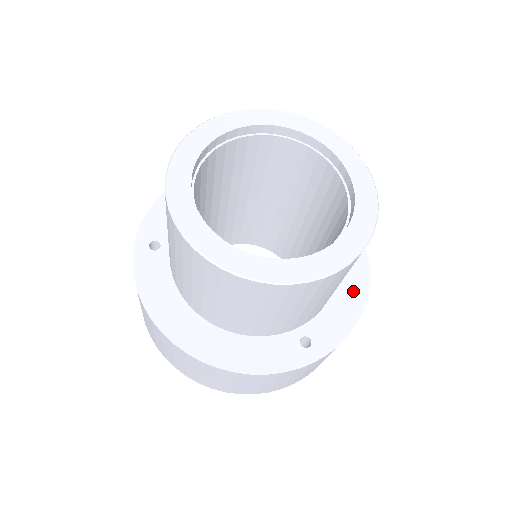
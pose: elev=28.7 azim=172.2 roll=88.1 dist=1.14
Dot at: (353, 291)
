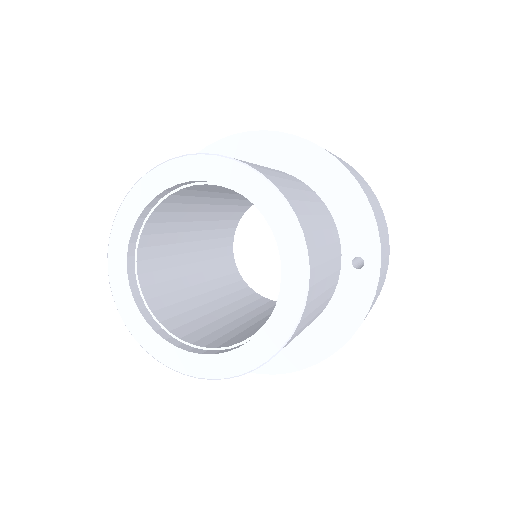
Dot at: (274, 359)
